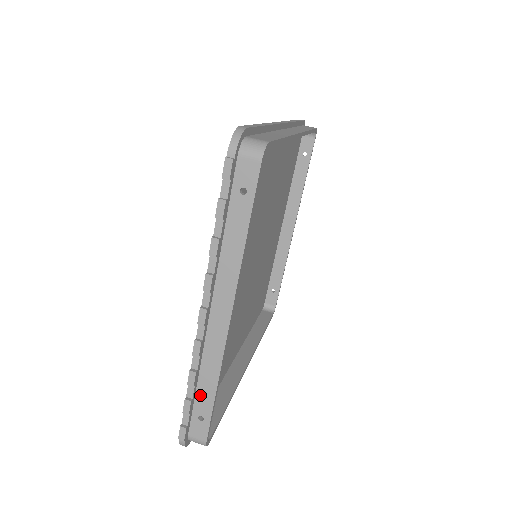
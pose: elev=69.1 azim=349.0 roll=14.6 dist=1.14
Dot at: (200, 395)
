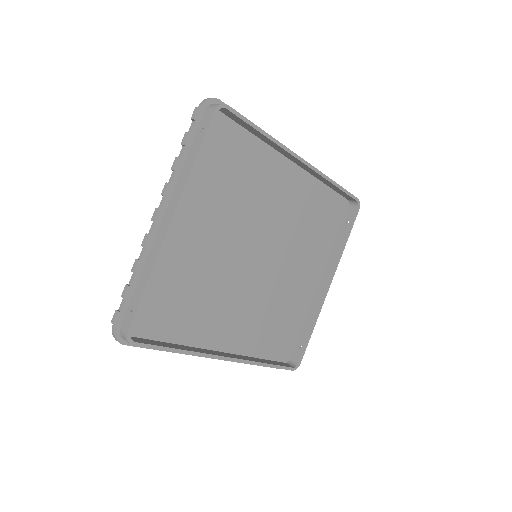
Dot at: (138, 287)
